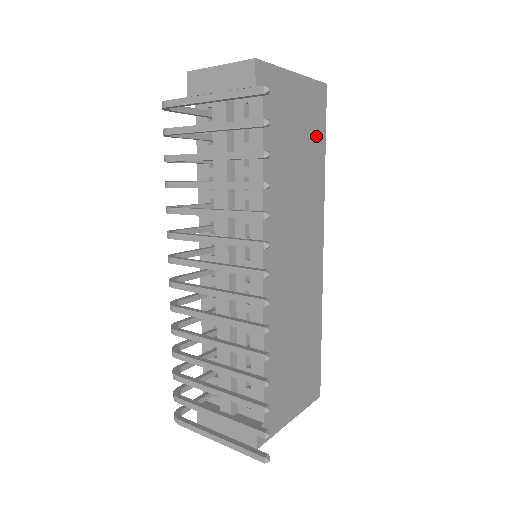
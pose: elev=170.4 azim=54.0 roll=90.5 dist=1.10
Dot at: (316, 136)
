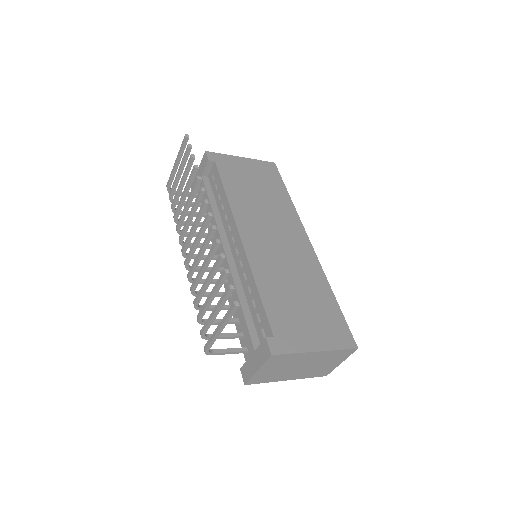
Dot at: (274, 183)
